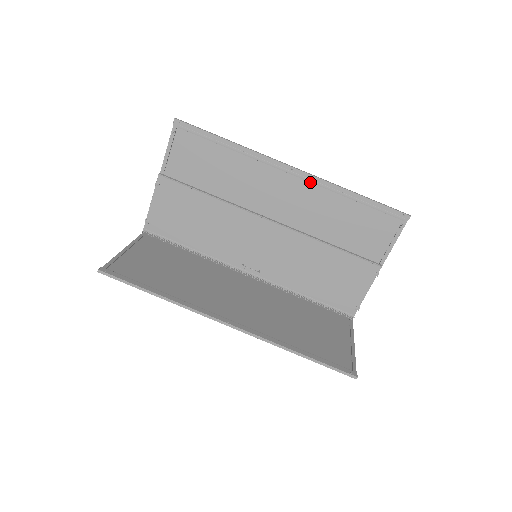
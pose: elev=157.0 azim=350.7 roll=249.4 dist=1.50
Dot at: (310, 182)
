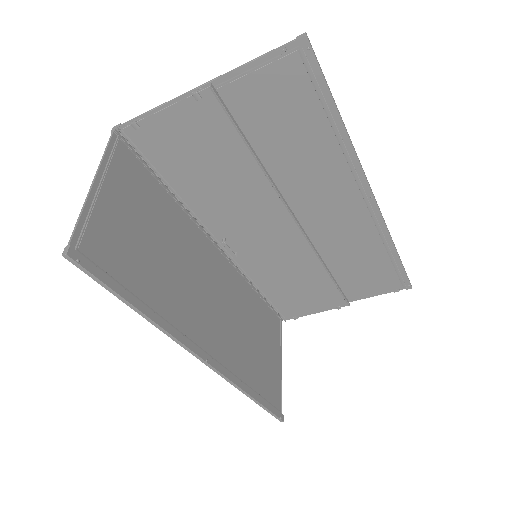
Dot at: (373, 218)
